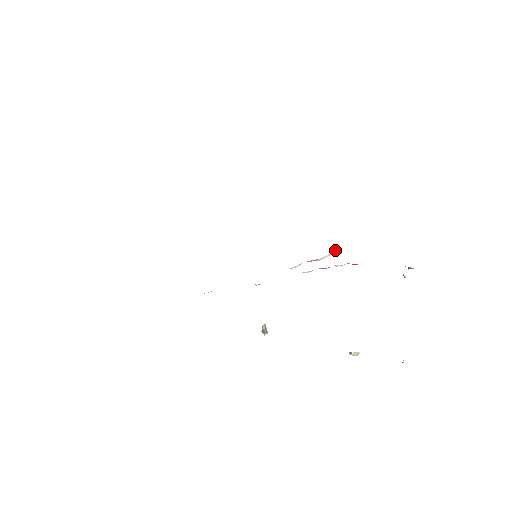
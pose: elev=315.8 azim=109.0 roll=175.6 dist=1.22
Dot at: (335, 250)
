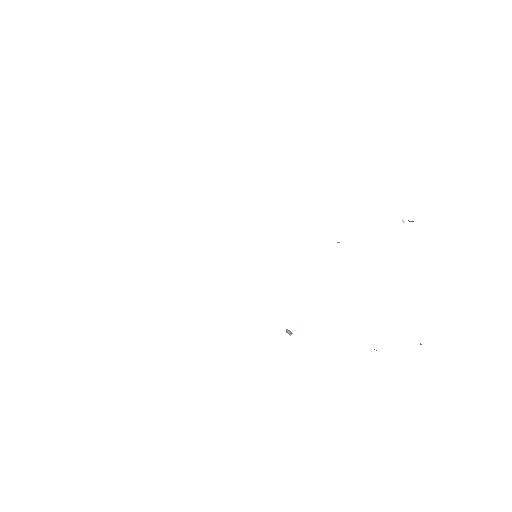
Dot at: occluded
